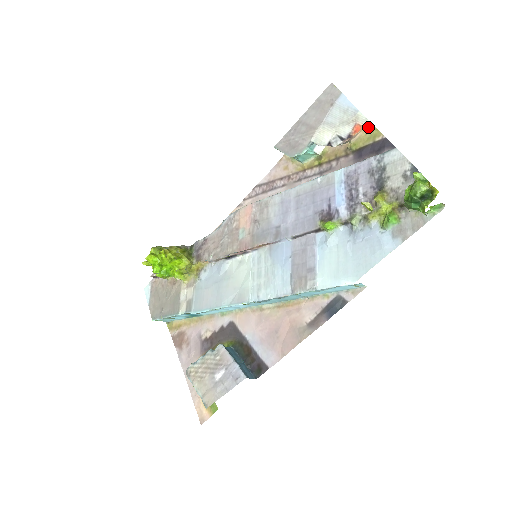
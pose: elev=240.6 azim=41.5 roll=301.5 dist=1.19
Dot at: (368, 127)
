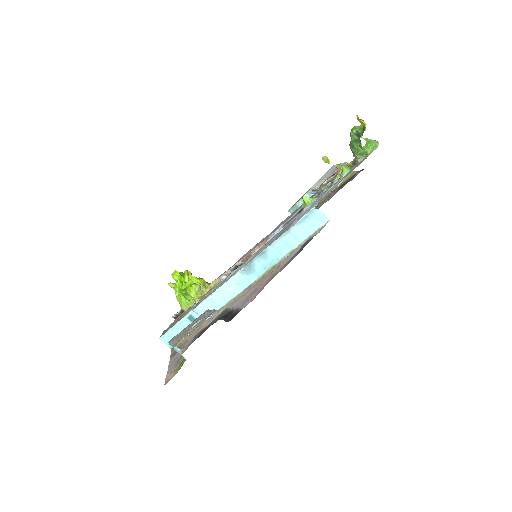
Dot at: occluded
